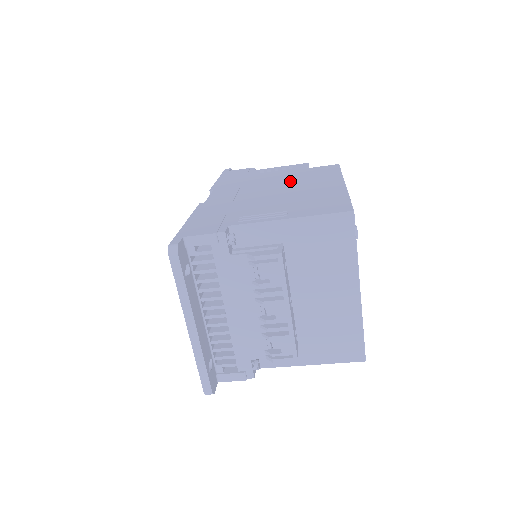
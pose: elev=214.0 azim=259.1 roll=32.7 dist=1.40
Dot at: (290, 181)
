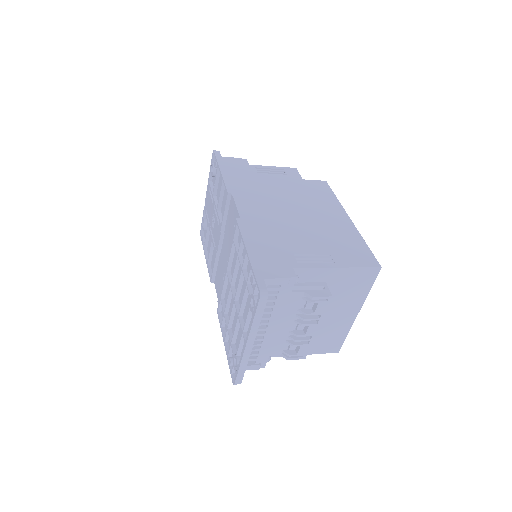
Dot at: (301, 200)
